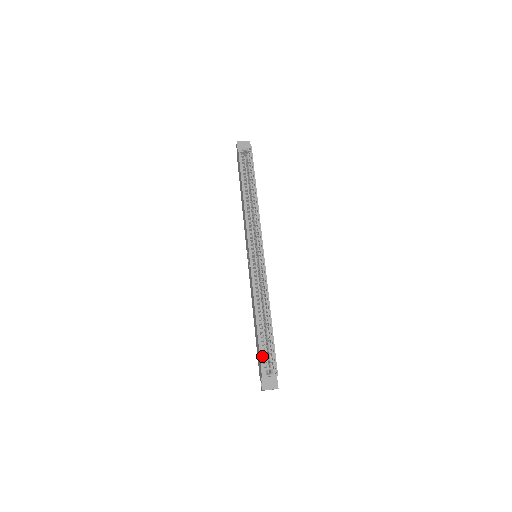
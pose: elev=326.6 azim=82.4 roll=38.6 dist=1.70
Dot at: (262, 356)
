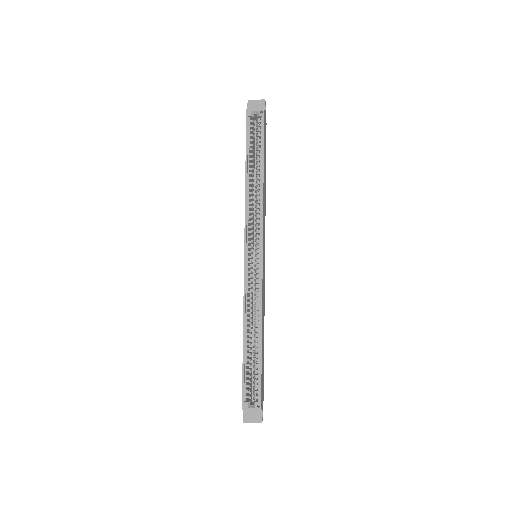
Dot at: (245, 384)
